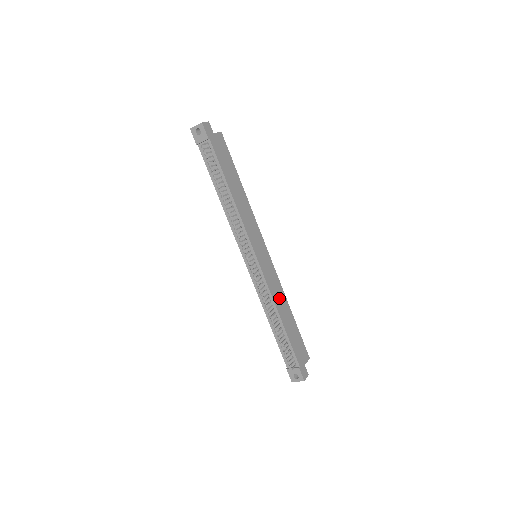
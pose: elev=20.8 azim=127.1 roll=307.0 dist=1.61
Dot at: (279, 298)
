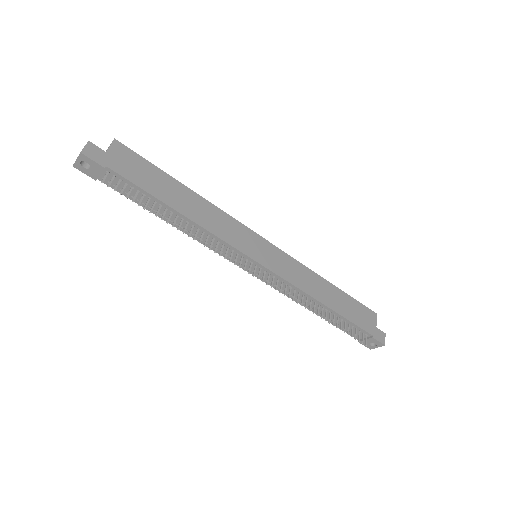
Dot at: (310, 283)
